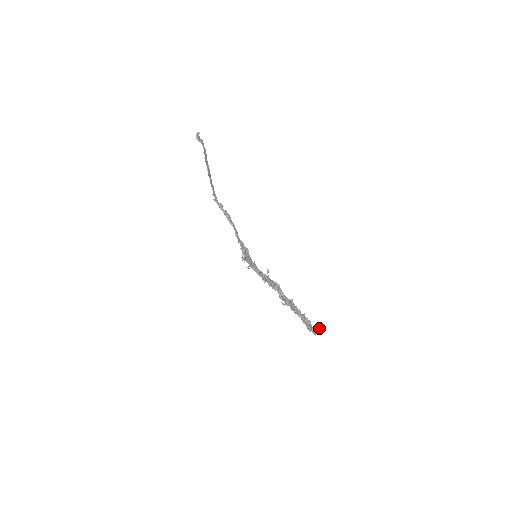
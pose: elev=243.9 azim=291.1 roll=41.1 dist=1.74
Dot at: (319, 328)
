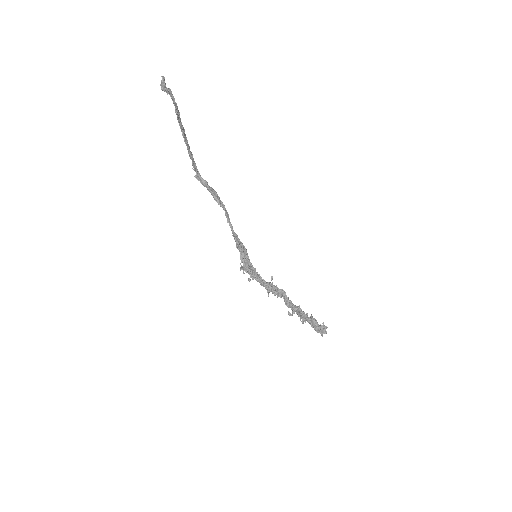
Dot at: (327, 327)
